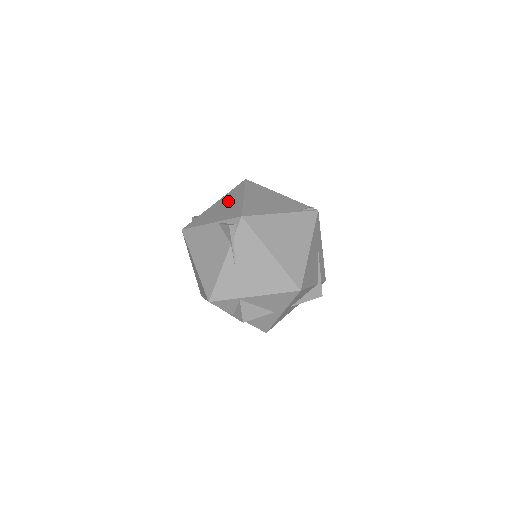
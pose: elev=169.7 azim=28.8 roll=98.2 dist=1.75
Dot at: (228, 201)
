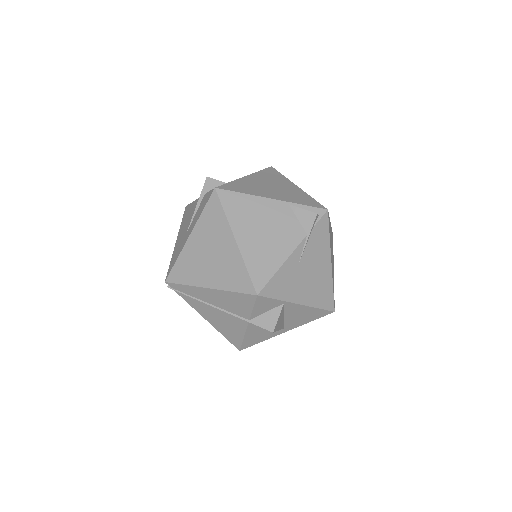
Dot at: (274, 182)
